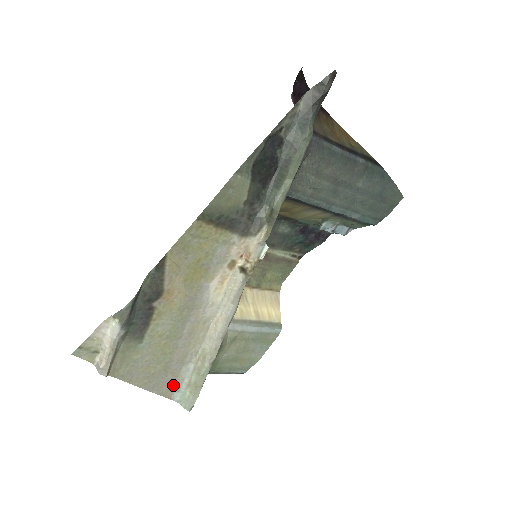
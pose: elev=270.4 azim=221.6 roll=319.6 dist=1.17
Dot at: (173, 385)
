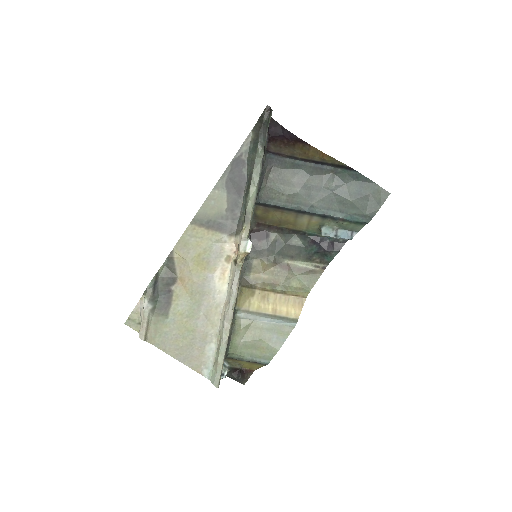
Dot at: (201, 361)
